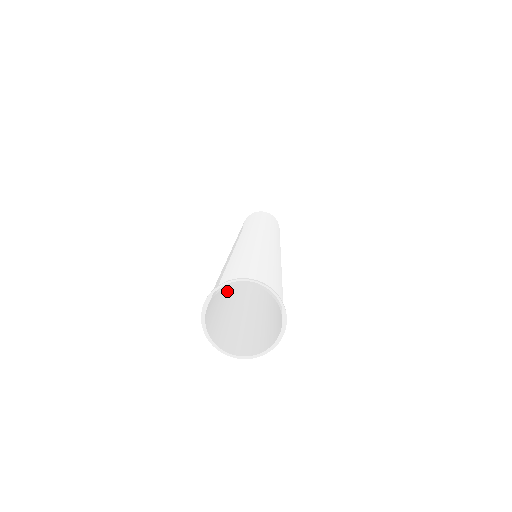
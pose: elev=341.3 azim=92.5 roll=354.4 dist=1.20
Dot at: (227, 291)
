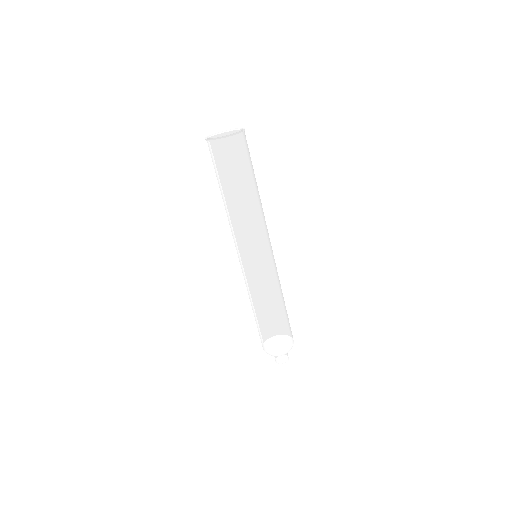
Dot at: occluded
